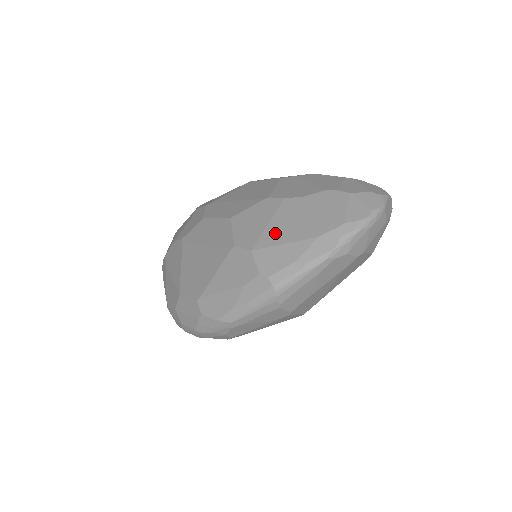
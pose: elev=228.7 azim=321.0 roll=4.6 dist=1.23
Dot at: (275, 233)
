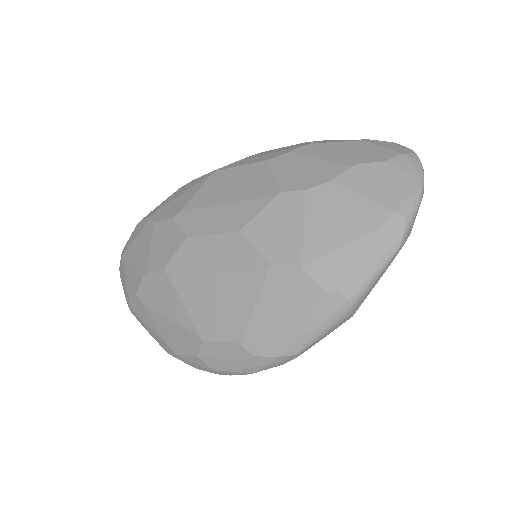
Dot at: (321, 237)
